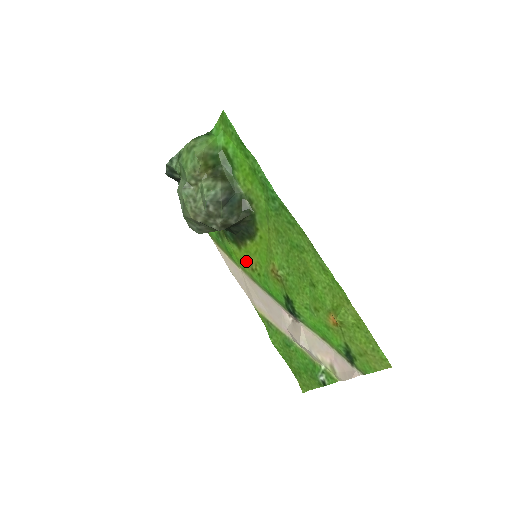
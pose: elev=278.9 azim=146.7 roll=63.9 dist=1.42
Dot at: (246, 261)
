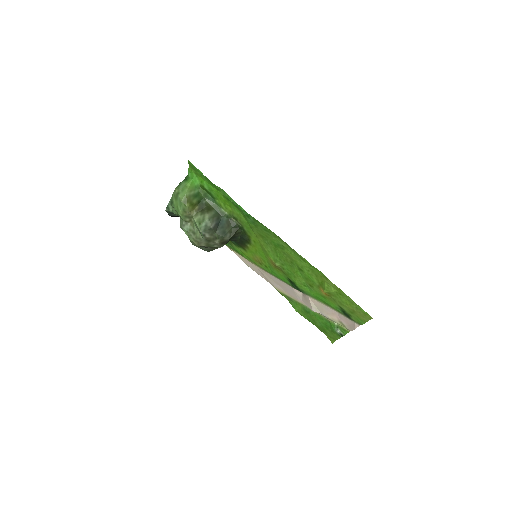
Dot at: (253, 258)
